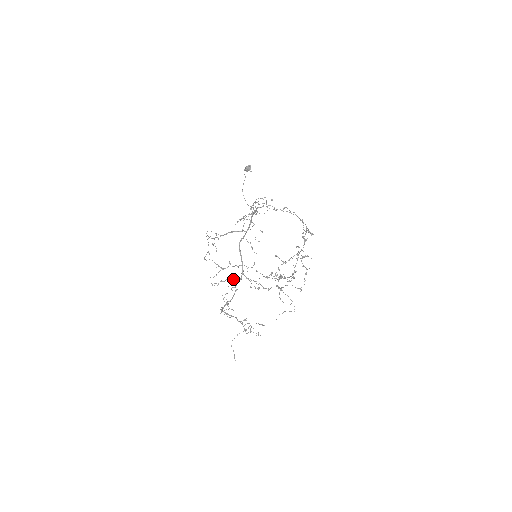
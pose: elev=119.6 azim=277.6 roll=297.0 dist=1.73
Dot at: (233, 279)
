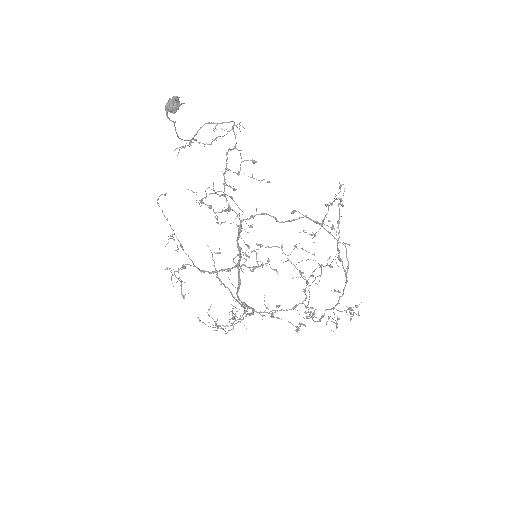
Dot at: occluded
